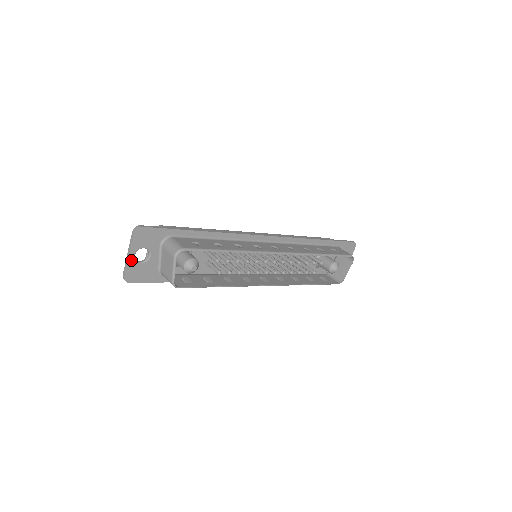
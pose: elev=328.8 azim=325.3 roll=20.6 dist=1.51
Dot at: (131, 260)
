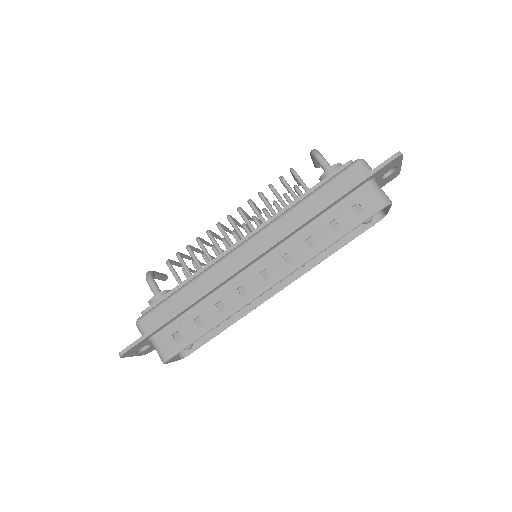
Dot at: (138, 354)
